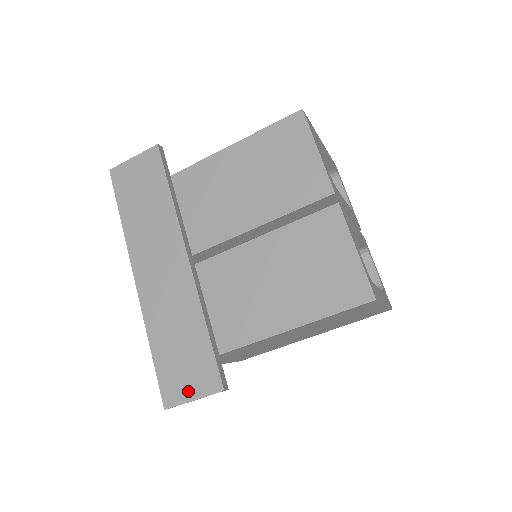
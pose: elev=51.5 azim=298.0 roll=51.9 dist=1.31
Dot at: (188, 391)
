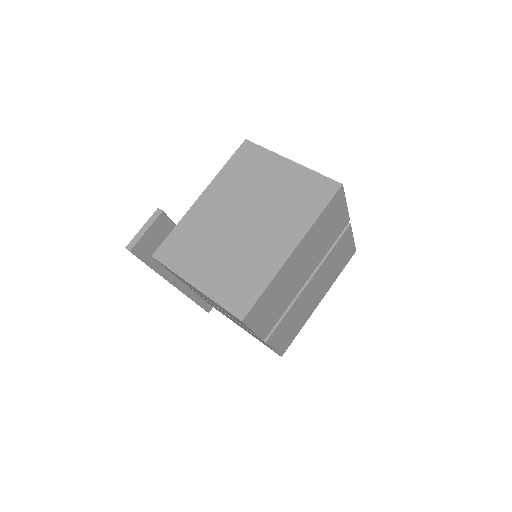
Dot at: occluded
